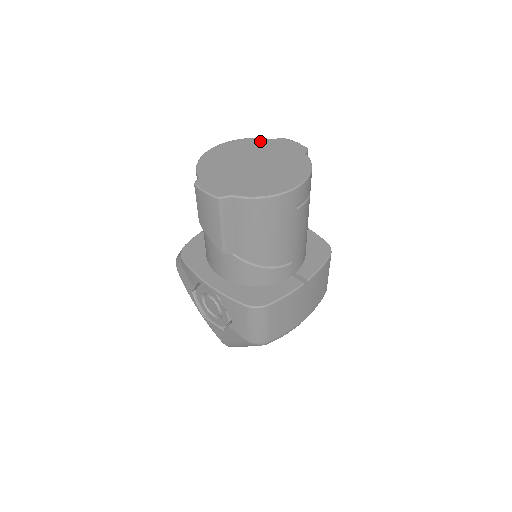
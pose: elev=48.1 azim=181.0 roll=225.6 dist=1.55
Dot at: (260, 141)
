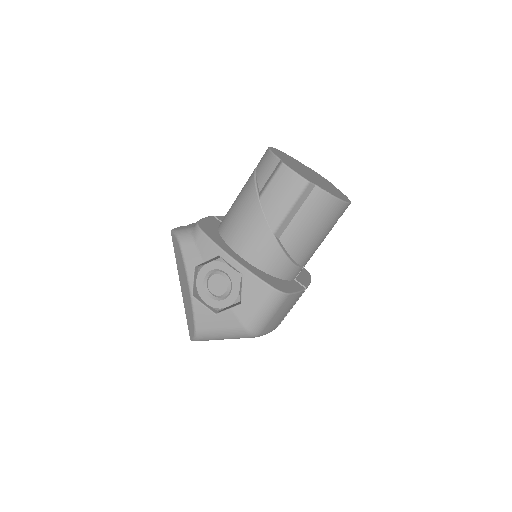
Dot at: (300, 162)
